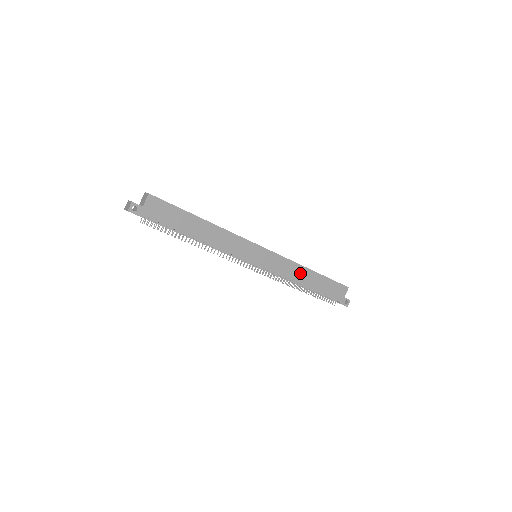
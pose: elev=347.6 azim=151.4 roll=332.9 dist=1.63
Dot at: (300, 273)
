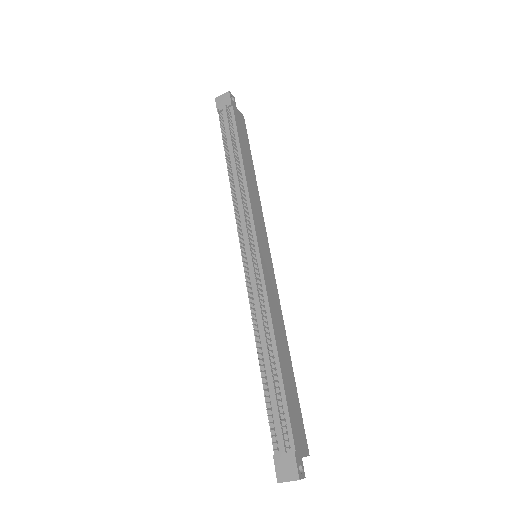
Dot at: (281, 333)
